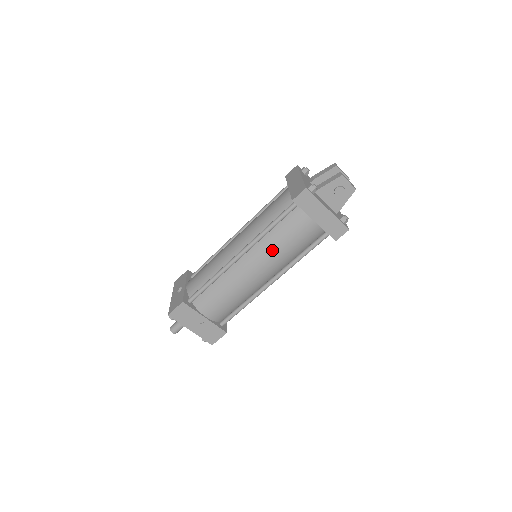
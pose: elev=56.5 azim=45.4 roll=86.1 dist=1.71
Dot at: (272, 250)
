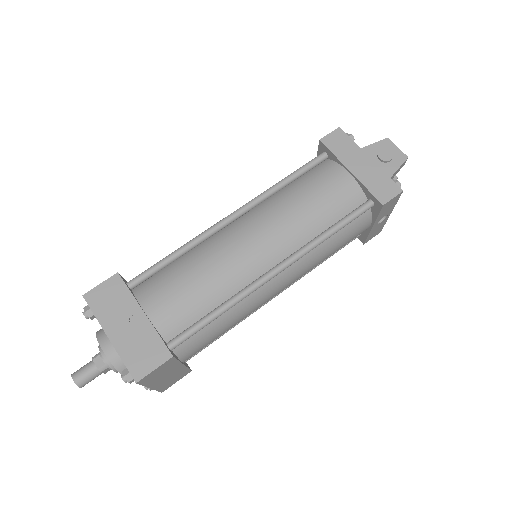
Dot at: (283, 208)
